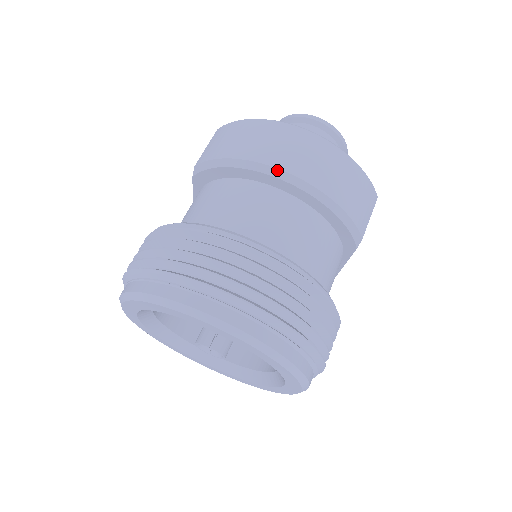
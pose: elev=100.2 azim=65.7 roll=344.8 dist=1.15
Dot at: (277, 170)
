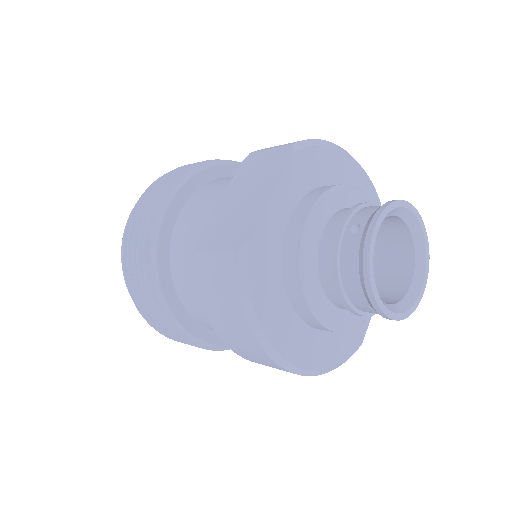
Dot at: (231, 349)
